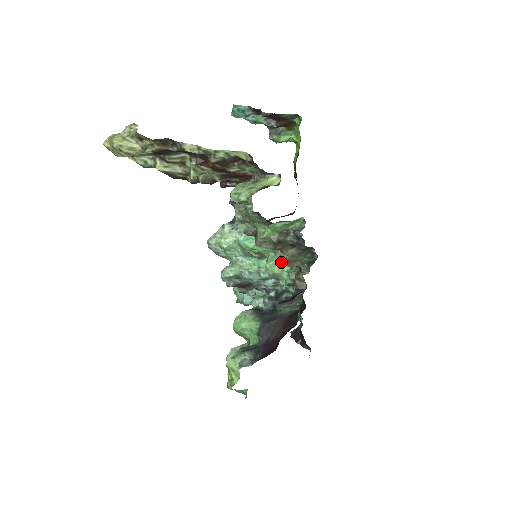
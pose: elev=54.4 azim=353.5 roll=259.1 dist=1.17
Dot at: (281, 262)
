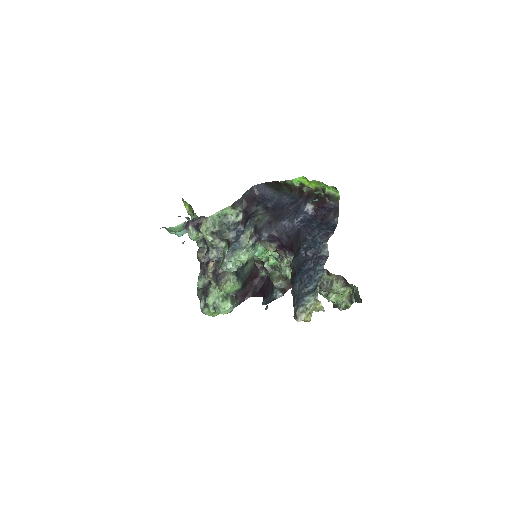
Dot at: occluded
